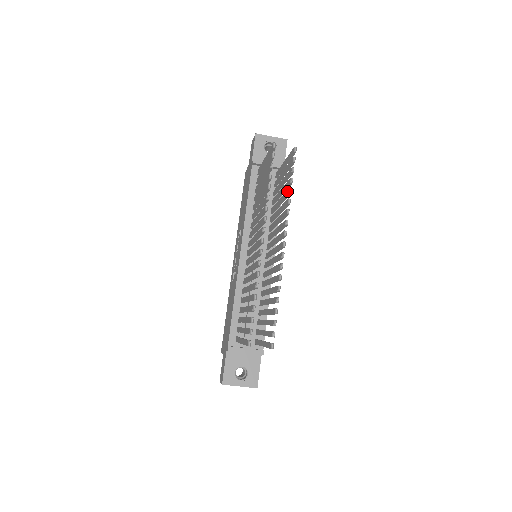
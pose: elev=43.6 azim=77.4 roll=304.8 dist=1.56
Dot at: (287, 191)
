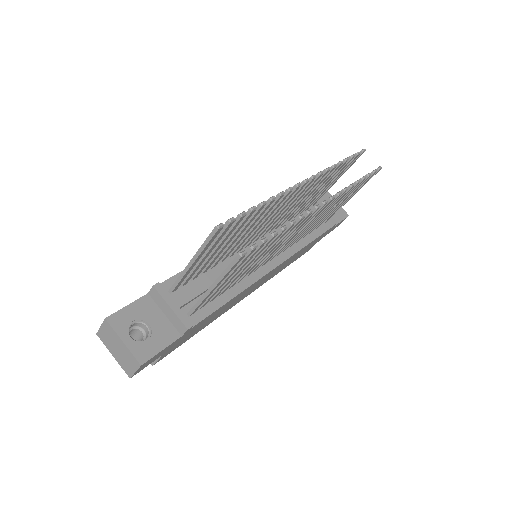
Dot at: occluded
